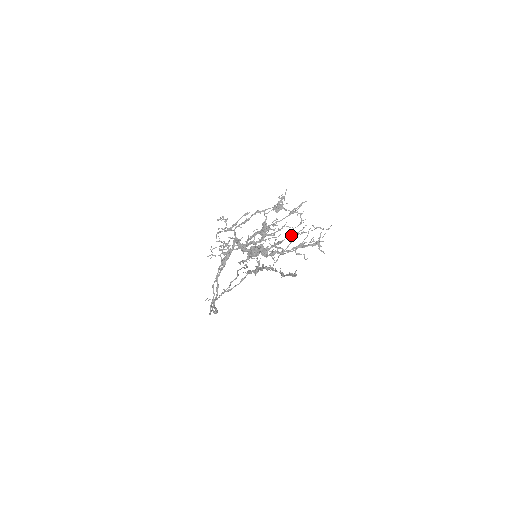
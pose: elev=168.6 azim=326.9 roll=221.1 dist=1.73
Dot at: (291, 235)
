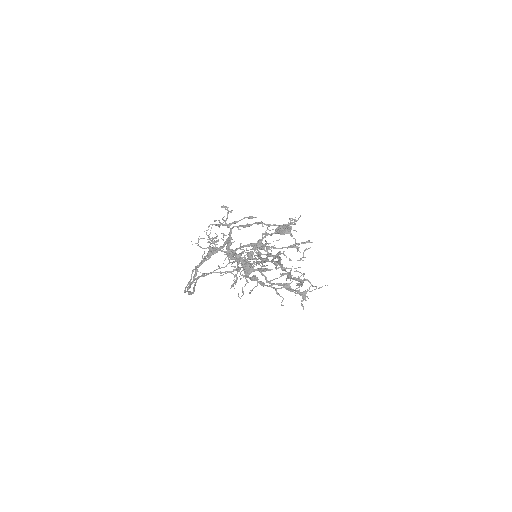
Dot at: (283, 268)
